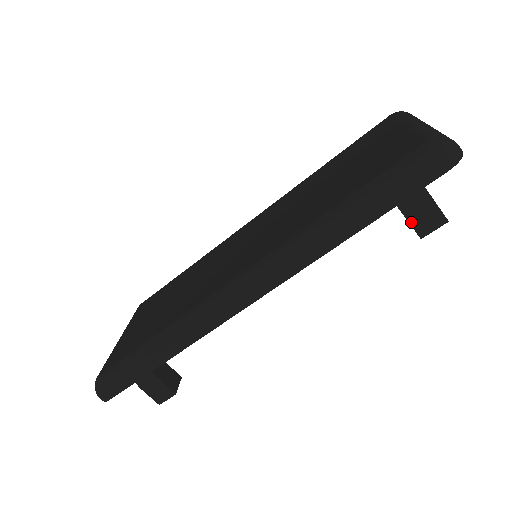
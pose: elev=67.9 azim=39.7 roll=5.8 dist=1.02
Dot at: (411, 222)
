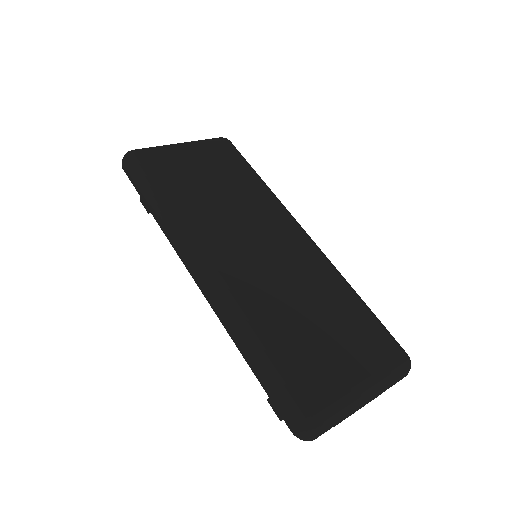
Dot at: occluded
